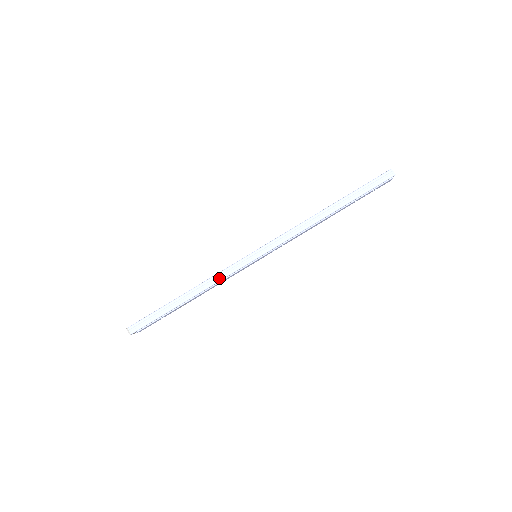
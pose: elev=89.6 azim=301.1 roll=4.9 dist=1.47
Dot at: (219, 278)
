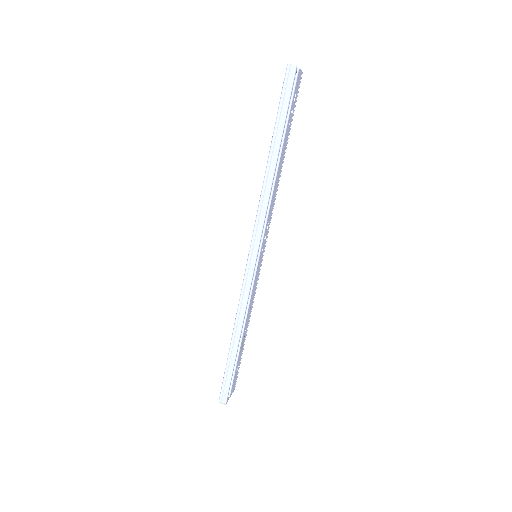
Dot at: (243, 305)
